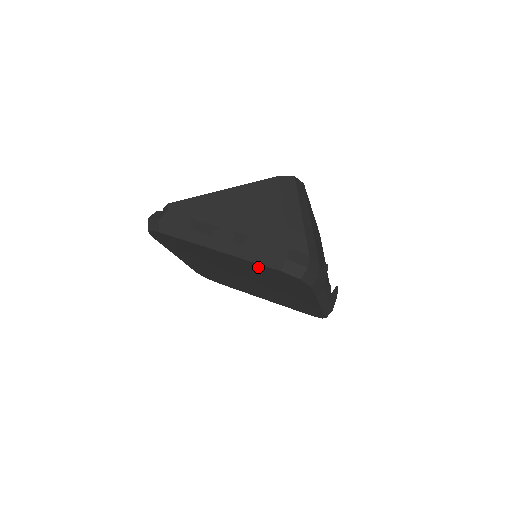
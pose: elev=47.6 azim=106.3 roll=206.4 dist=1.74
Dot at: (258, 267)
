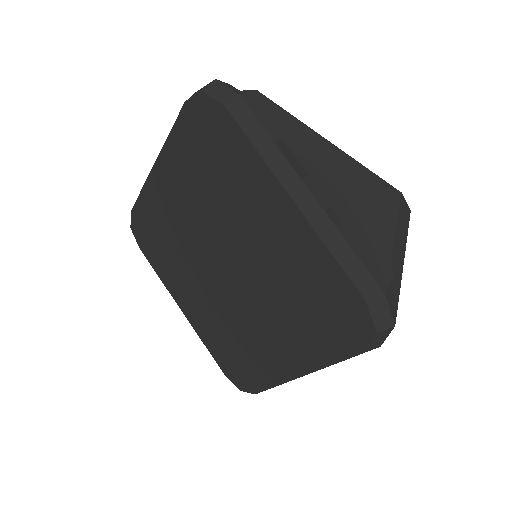
Dot at: (323, 271)
